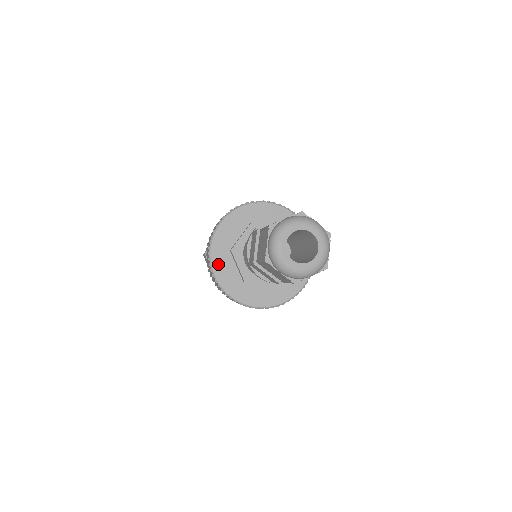
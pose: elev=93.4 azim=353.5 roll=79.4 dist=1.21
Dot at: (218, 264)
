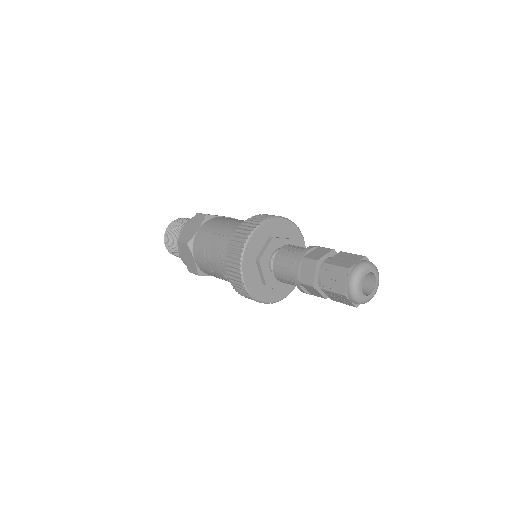
Dot at: (265, 297)
